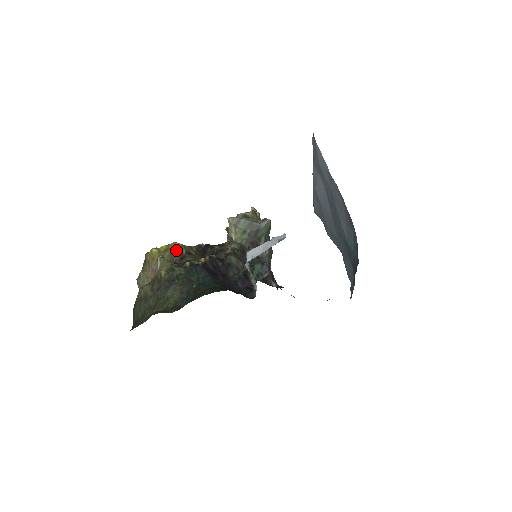
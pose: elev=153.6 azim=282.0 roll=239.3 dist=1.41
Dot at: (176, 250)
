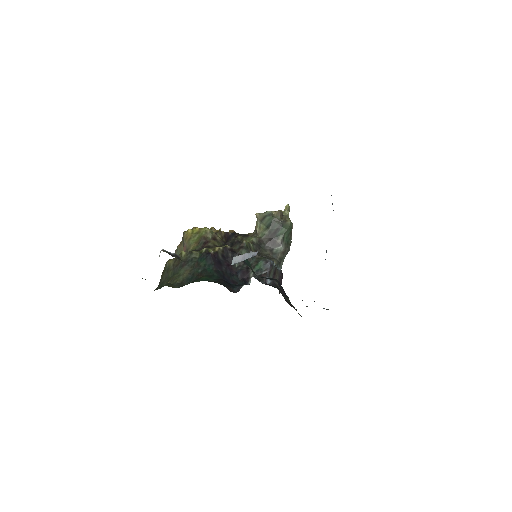
Dot at: (204, 234)
